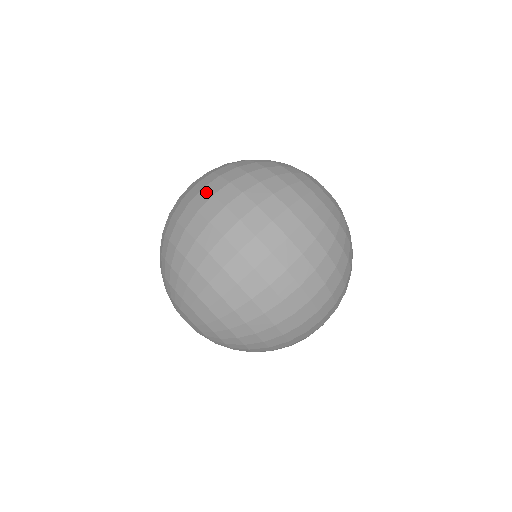
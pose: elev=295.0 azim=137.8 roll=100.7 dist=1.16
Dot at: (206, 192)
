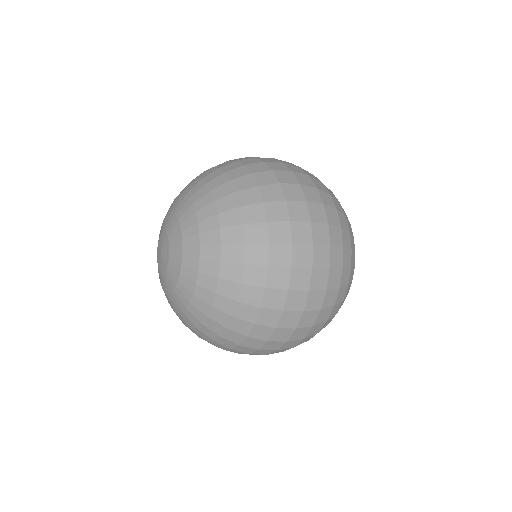
Dot at: occluded
